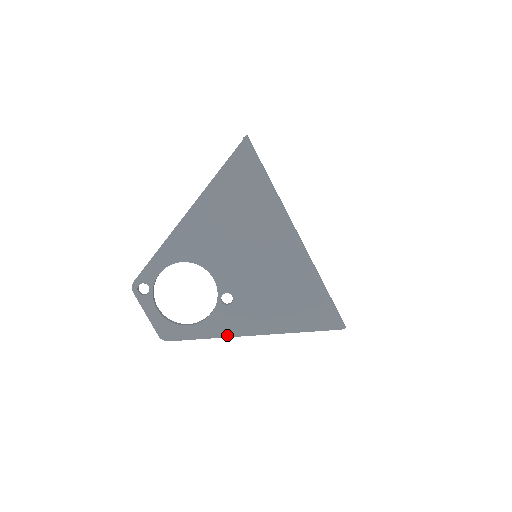
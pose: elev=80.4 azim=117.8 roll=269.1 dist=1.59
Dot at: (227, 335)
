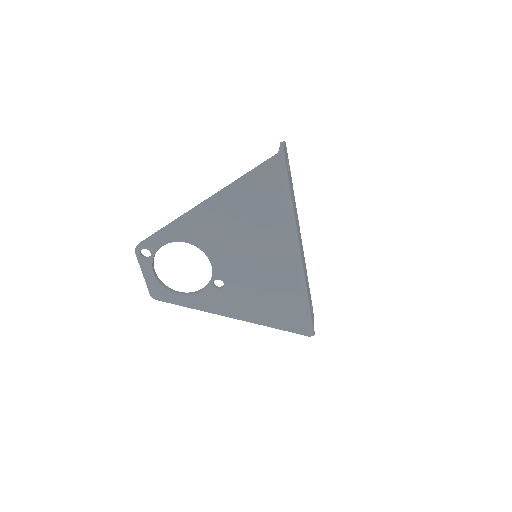
Dot at: (210, 311)
